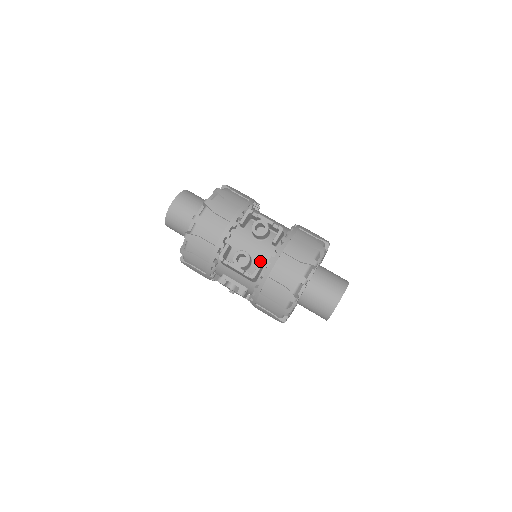
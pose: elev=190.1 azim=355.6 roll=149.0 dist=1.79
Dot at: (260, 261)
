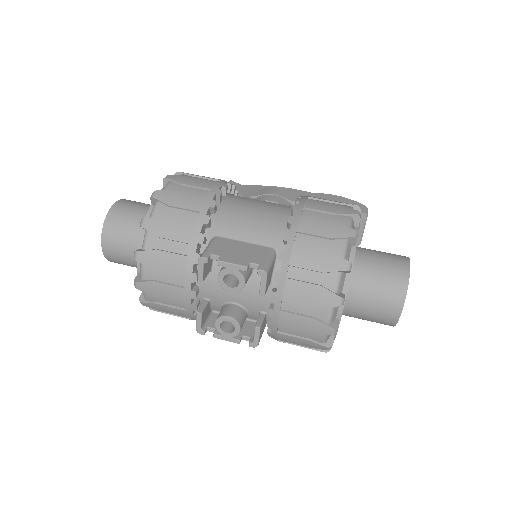
Dot at: (257, 309)
